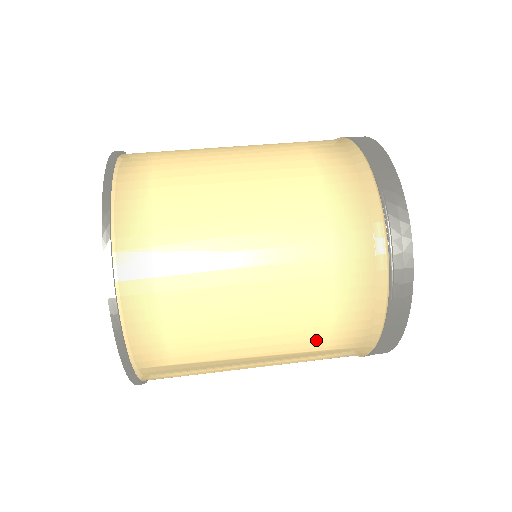
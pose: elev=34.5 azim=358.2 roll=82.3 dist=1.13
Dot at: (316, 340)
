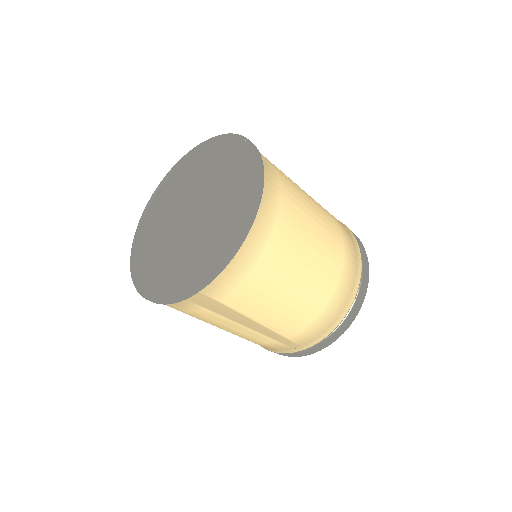
Dot at: (293, 329)
